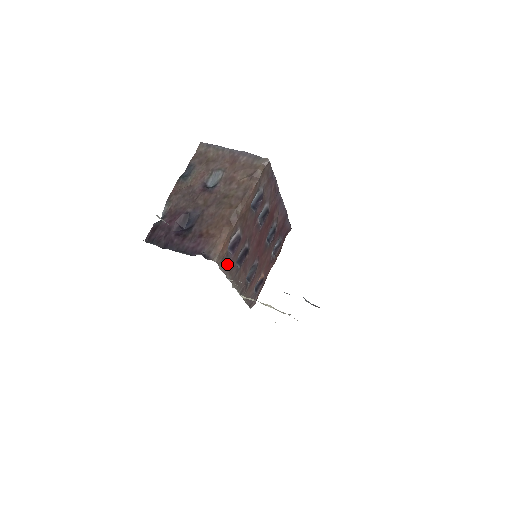
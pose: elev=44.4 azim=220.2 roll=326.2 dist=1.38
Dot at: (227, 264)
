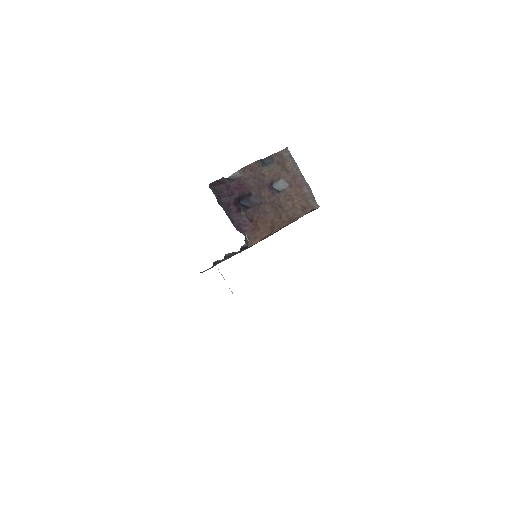
Dot at: occluded
